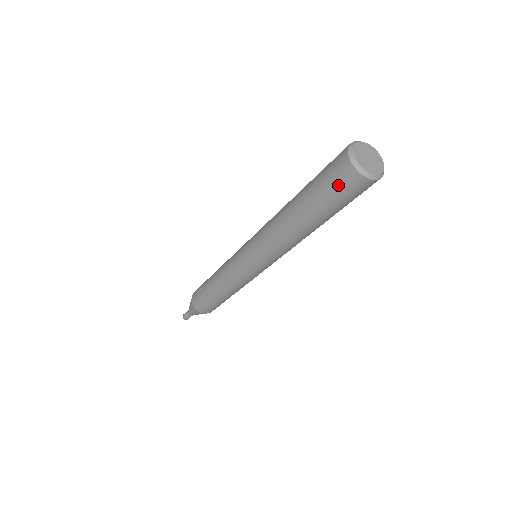
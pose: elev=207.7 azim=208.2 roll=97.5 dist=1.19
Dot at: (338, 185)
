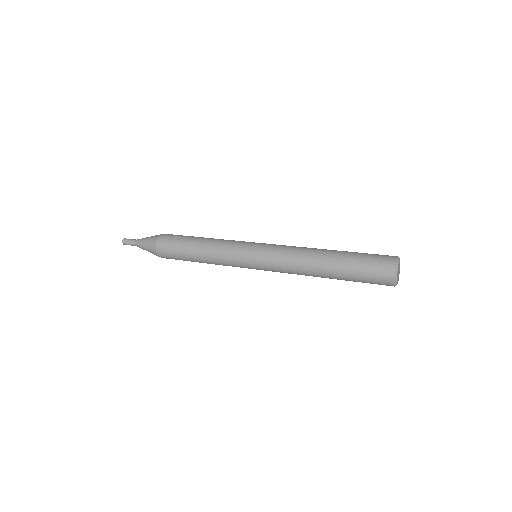
Dot at: (375, 272)
